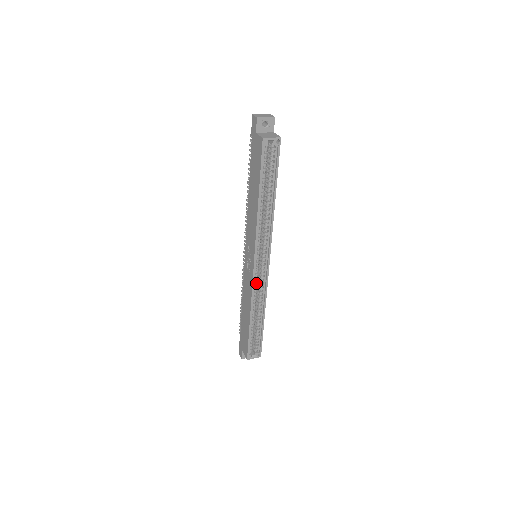
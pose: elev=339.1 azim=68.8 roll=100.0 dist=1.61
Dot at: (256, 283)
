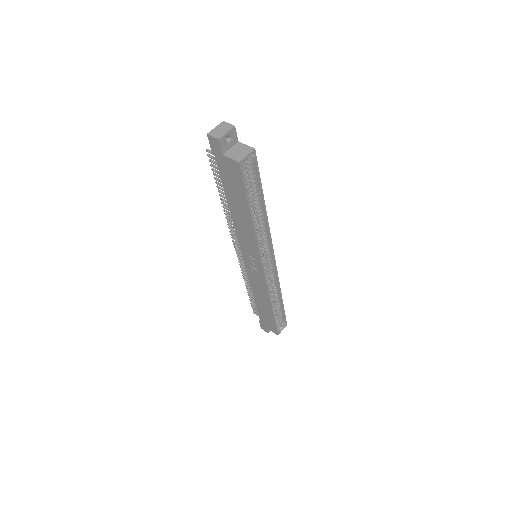
Dot at: (267, 280)
